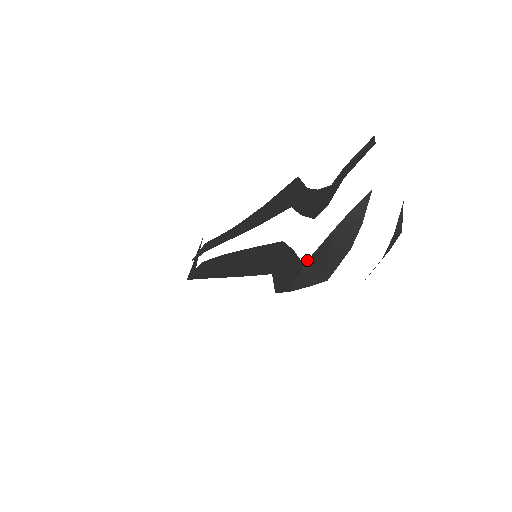
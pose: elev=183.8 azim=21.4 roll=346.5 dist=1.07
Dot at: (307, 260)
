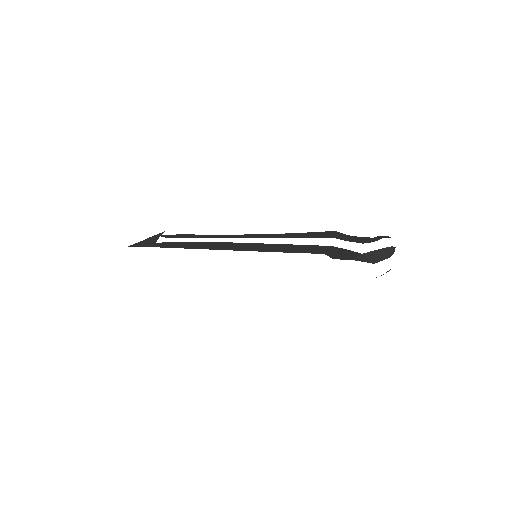
Dot at: (365, 253)
